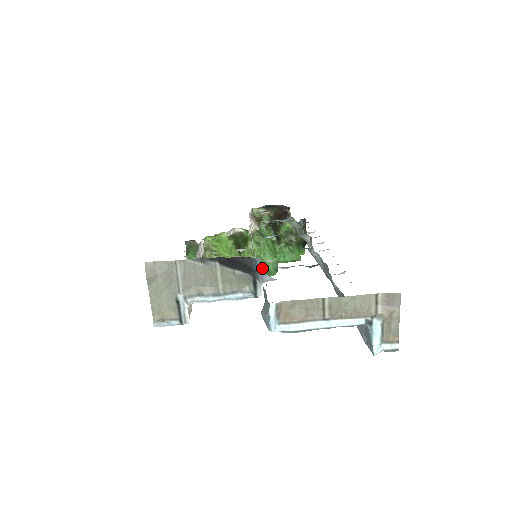
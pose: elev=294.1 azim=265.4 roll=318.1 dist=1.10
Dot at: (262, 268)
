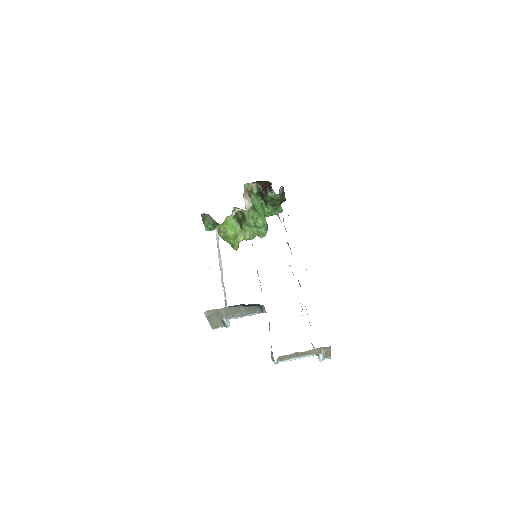
Dot at: occluded
